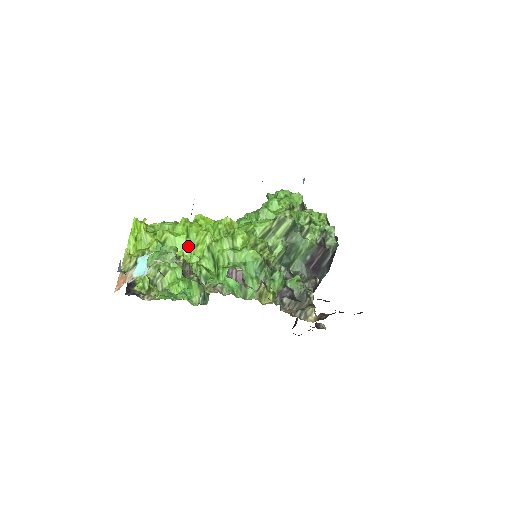
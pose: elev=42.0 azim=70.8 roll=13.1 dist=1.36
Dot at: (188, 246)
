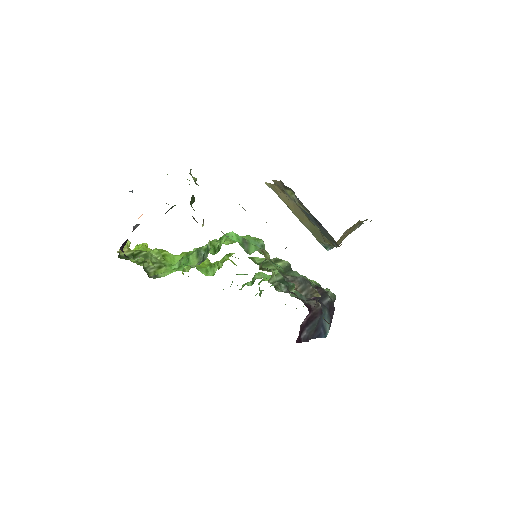
Dot at: occluded
